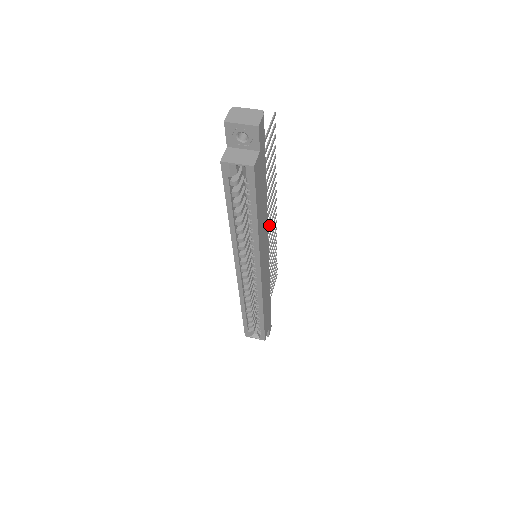
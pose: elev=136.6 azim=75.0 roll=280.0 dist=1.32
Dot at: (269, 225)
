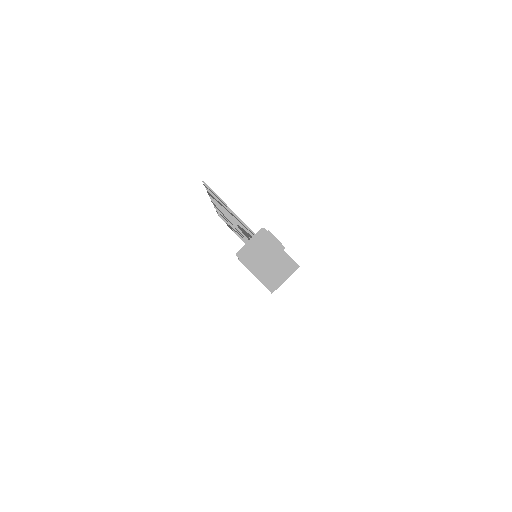
Dot at: occluded
